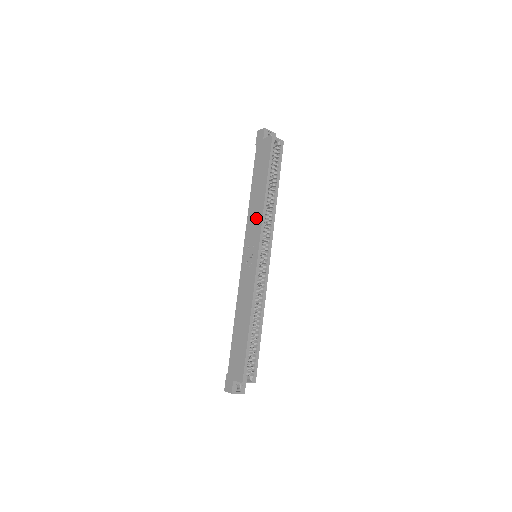
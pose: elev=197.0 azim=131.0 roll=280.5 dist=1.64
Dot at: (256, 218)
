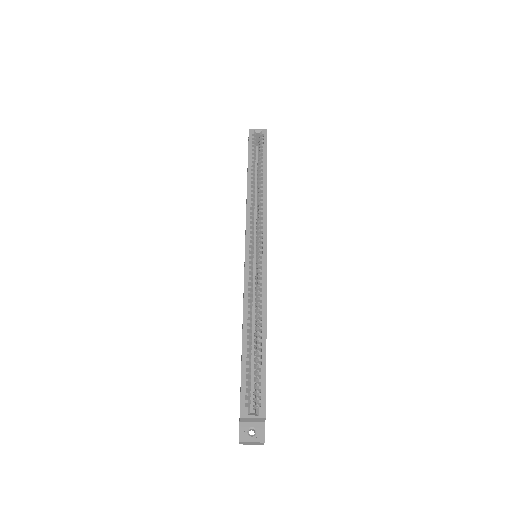
Dot at: occluded
